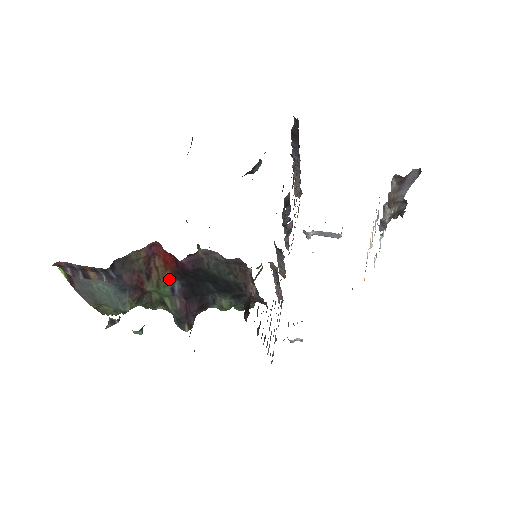
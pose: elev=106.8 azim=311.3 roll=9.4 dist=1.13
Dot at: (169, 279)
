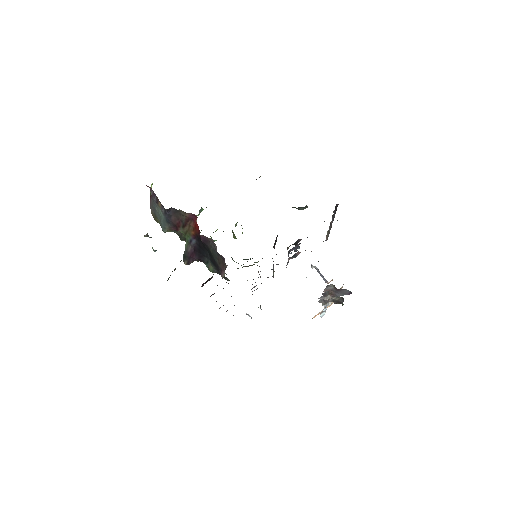
Dot at: (192, 235)
